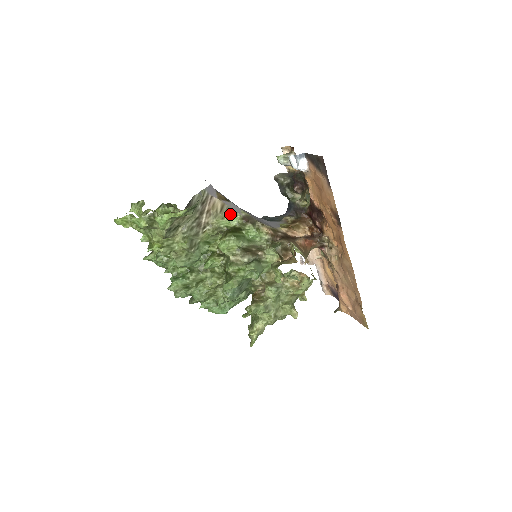
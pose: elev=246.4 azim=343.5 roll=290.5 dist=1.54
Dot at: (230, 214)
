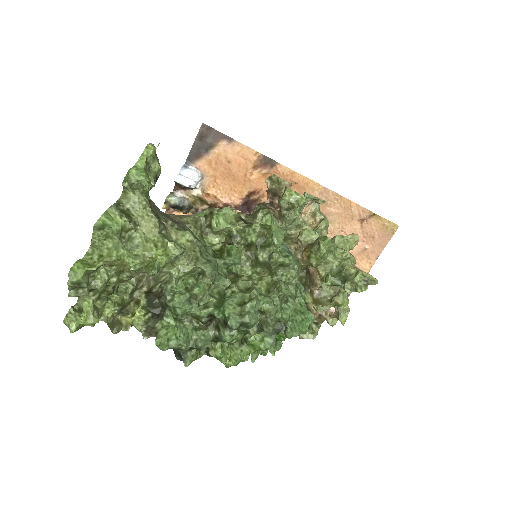
Dot at: occluded
